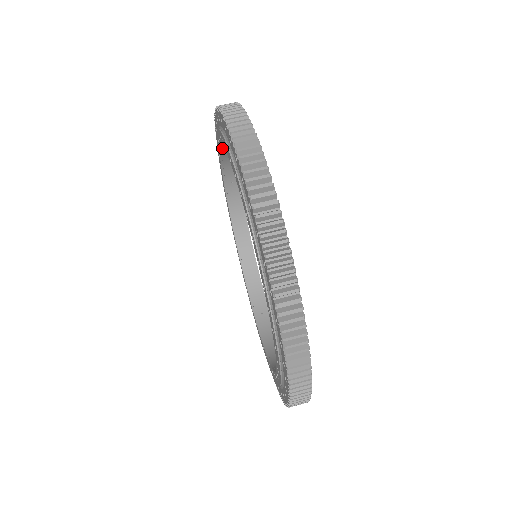
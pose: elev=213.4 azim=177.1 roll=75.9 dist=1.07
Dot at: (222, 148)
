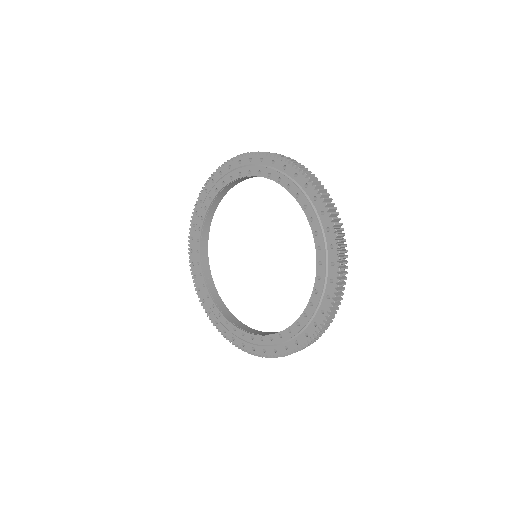
Dot at: occluded
